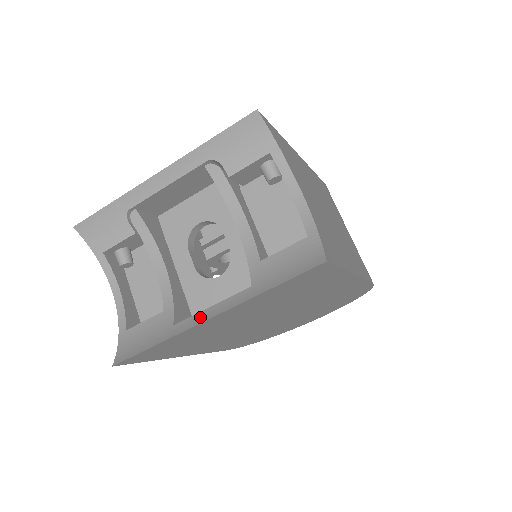
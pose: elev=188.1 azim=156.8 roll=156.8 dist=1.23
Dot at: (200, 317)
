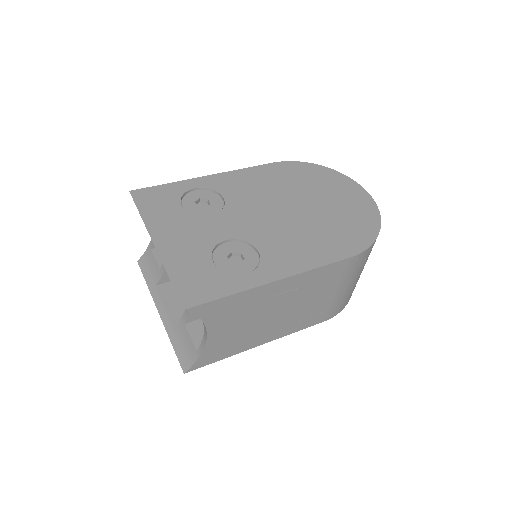
Dot at: (159, 303)
